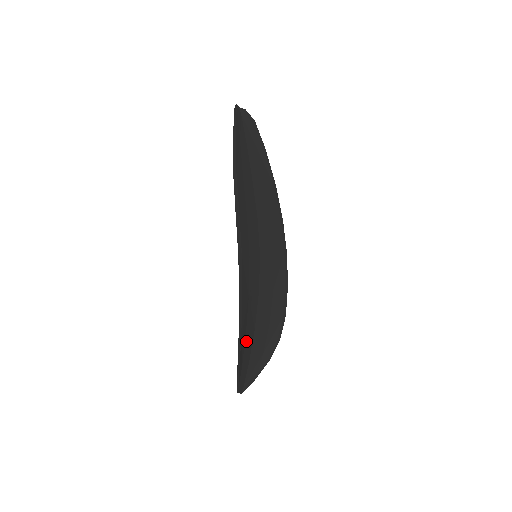
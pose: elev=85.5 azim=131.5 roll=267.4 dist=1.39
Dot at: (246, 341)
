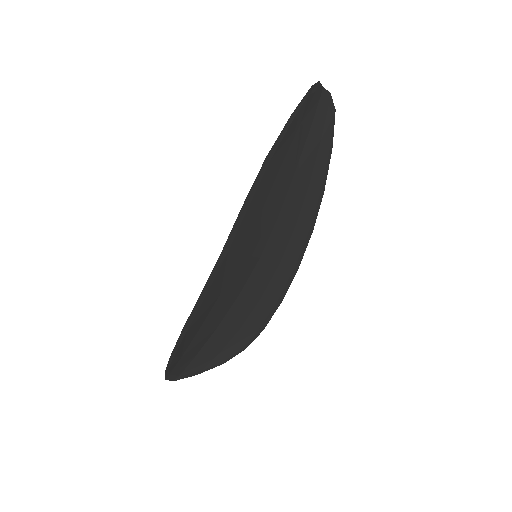
Dot at: (197, 336)
